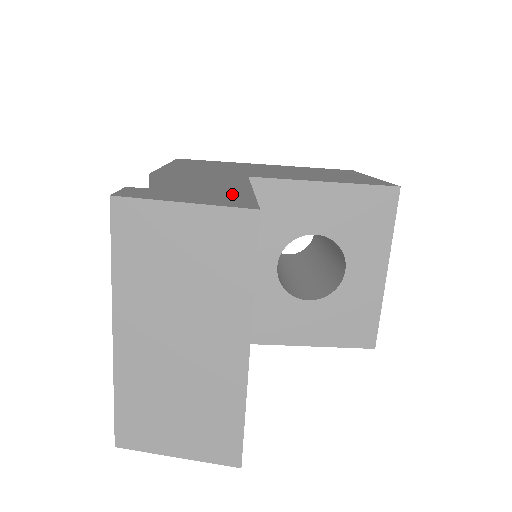
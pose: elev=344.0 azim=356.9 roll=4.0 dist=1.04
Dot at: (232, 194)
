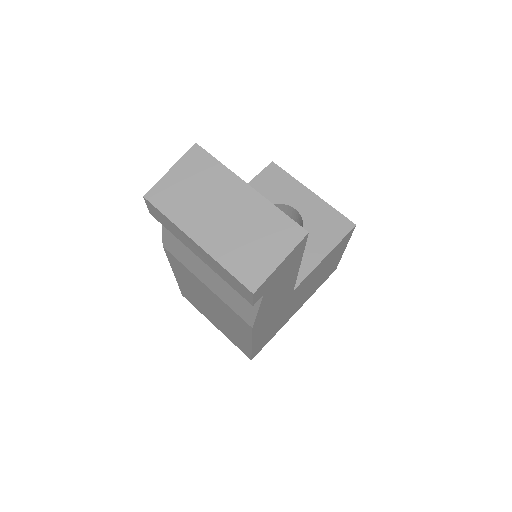
Dot at: occluded
